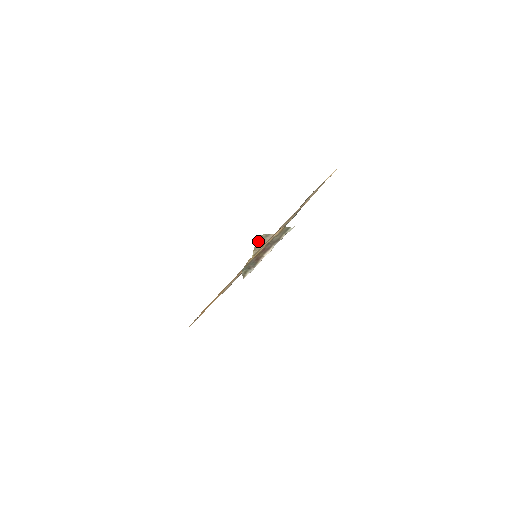
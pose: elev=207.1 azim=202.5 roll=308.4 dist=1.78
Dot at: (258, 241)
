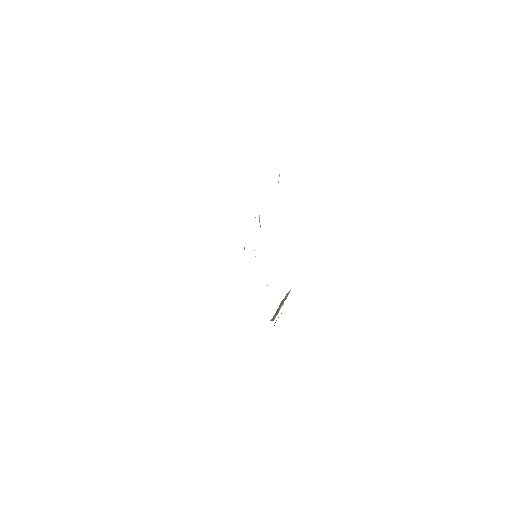
Dot at: occluded
